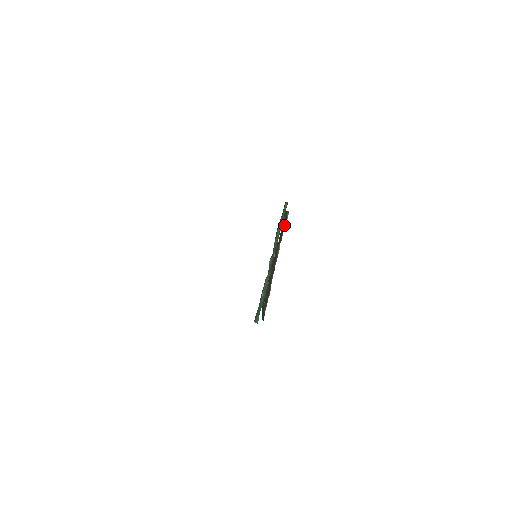
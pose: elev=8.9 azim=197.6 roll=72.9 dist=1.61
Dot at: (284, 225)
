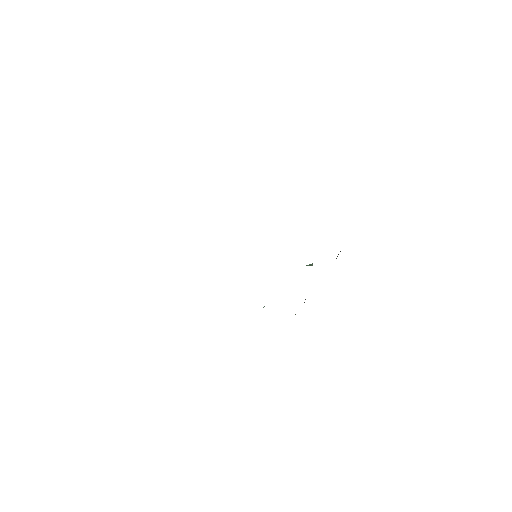
Dot at: occluded
